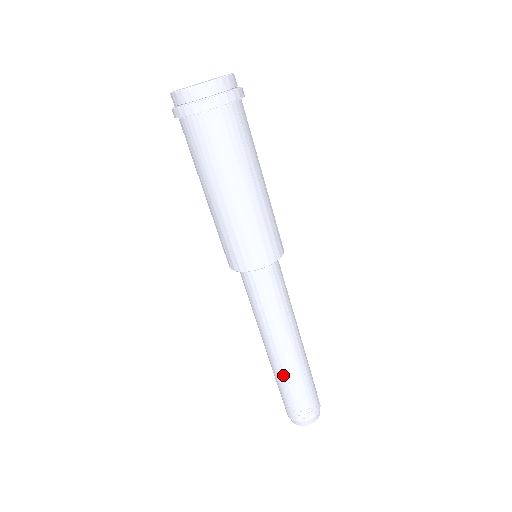
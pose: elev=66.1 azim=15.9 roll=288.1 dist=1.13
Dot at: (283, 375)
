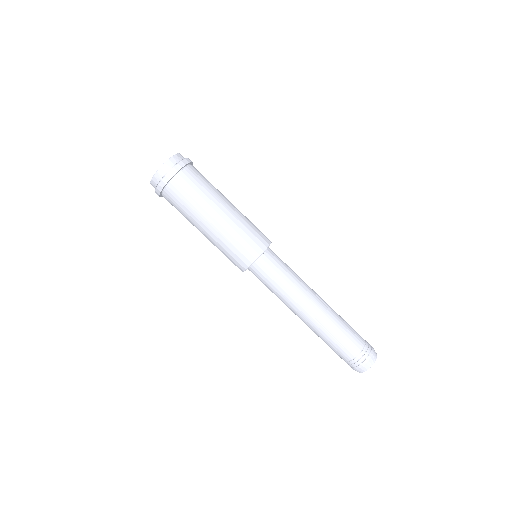
Dot at: (317, 335)
